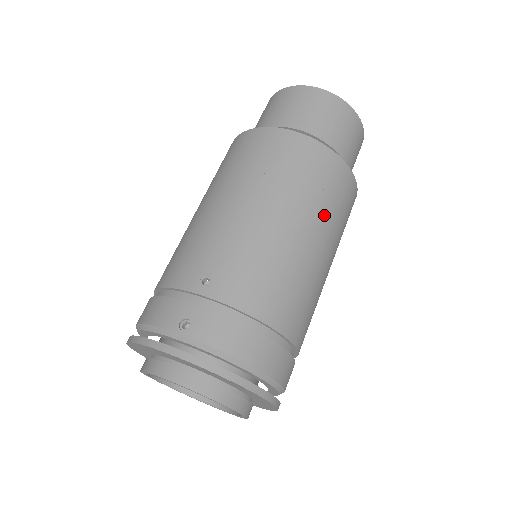
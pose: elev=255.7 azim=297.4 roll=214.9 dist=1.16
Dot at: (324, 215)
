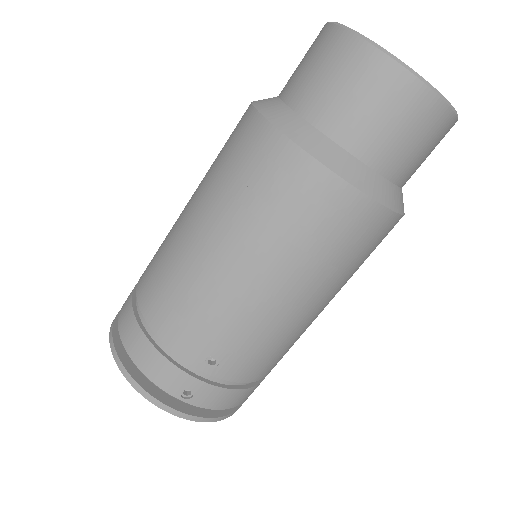
Dot at: (350, 277)
